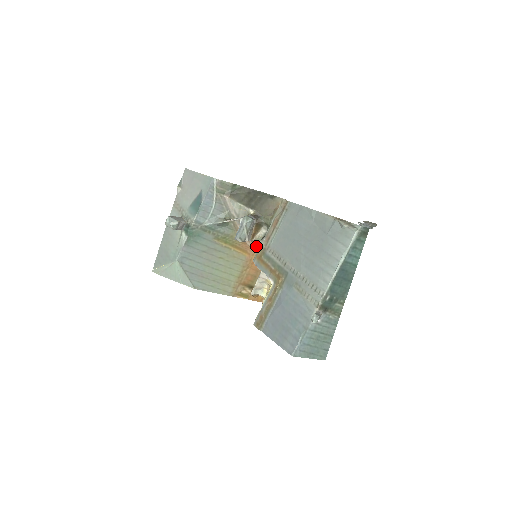
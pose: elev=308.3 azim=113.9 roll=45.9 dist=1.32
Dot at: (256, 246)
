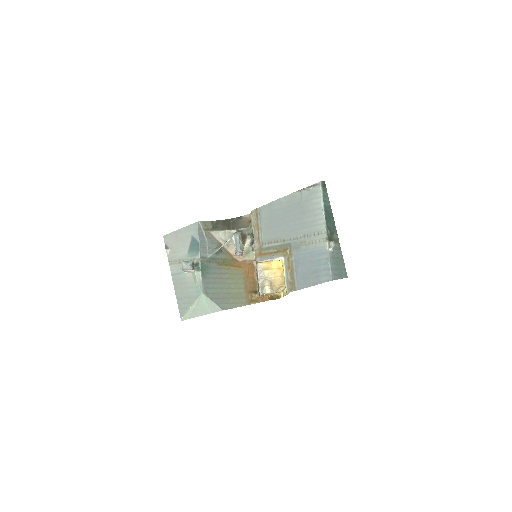
Dot at: (246, 258)
